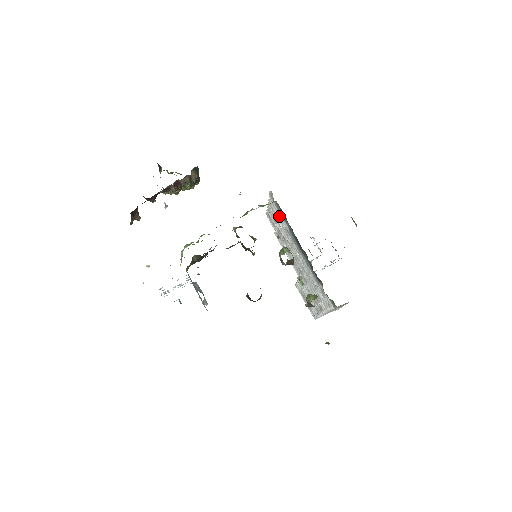
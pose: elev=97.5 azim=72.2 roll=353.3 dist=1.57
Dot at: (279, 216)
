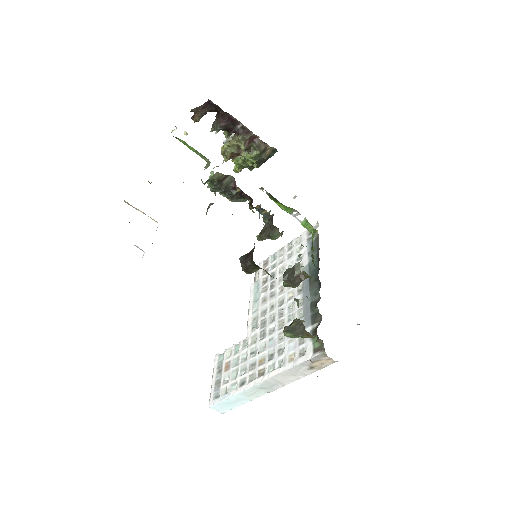
Dot at: (301, 252)
